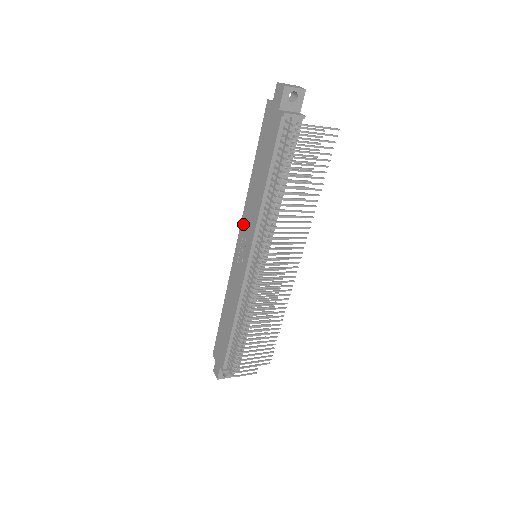
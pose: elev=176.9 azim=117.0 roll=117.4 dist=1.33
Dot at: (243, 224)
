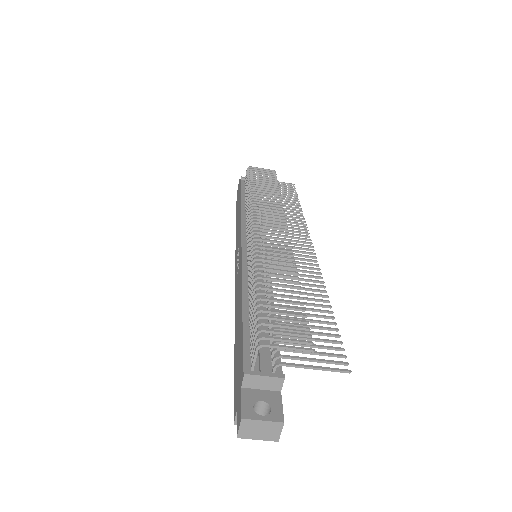
Dot at: (236, 253)
